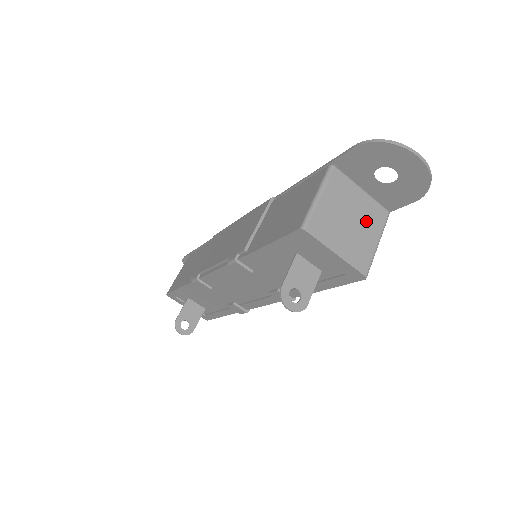
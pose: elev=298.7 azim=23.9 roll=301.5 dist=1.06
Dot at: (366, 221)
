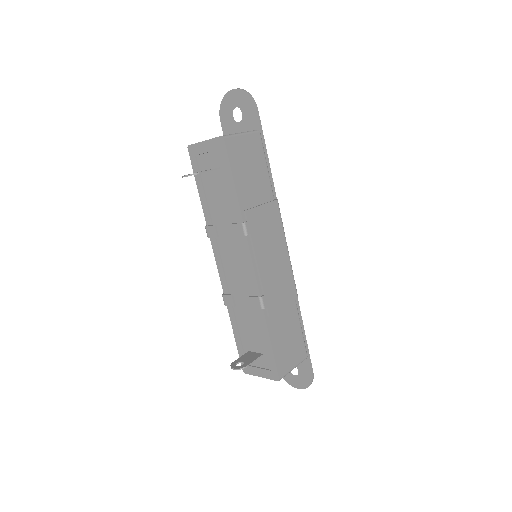
Dot at: occluded
